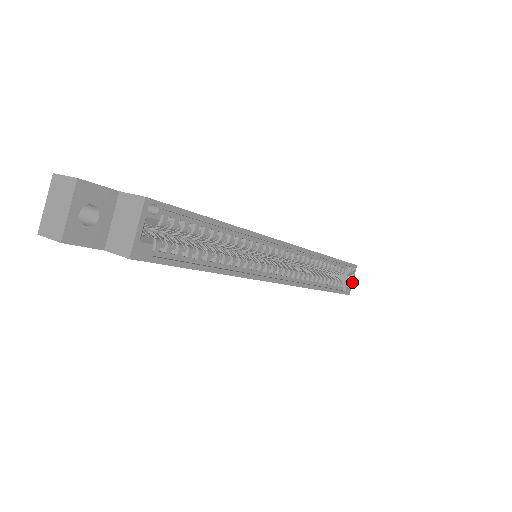
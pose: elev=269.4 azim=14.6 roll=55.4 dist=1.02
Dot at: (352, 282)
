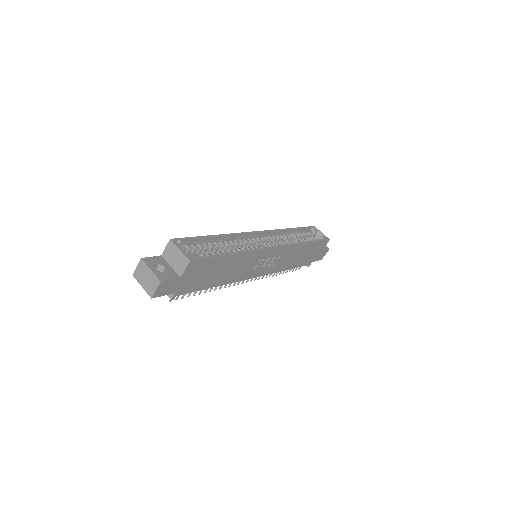
Dot at: (323, 234)
